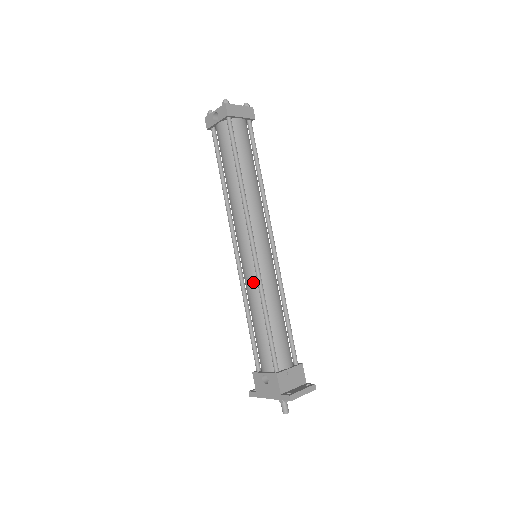
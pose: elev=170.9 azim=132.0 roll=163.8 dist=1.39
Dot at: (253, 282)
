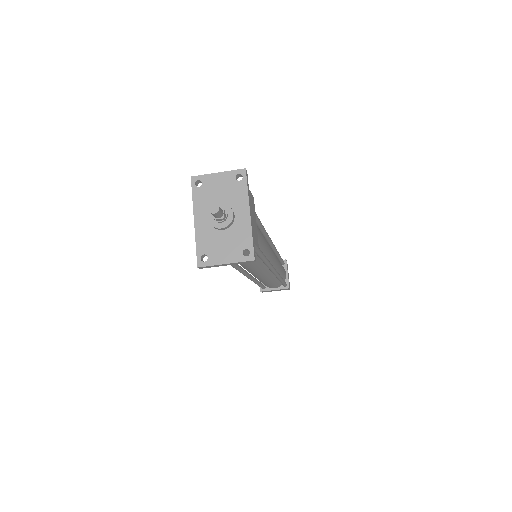
Dot at: occluded
